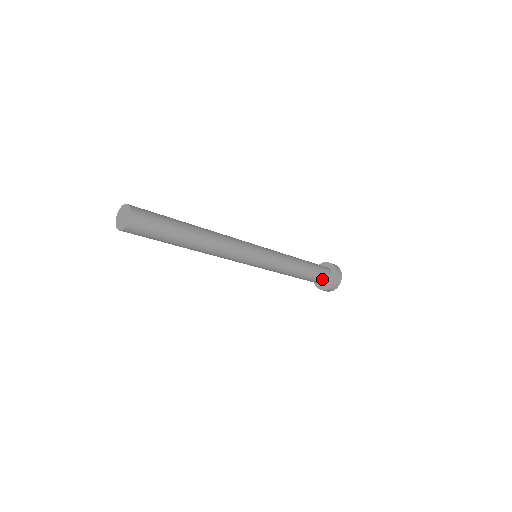
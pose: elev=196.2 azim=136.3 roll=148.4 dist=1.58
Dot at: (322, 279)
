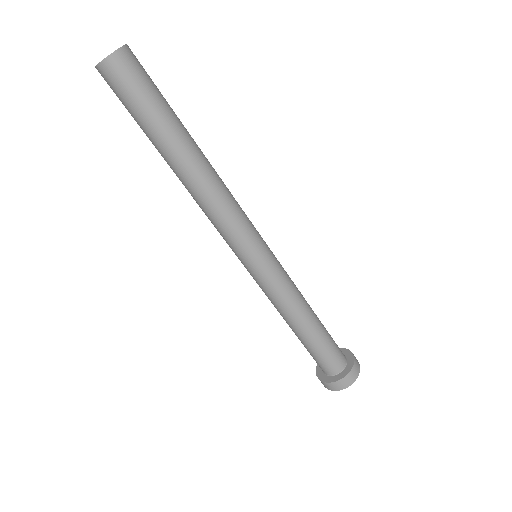
Dot at: (337, 349)
